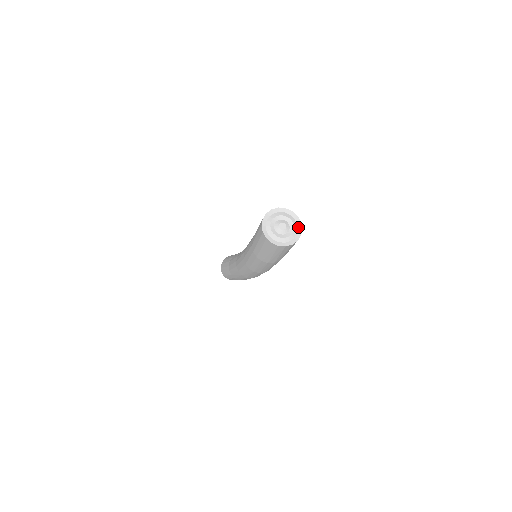
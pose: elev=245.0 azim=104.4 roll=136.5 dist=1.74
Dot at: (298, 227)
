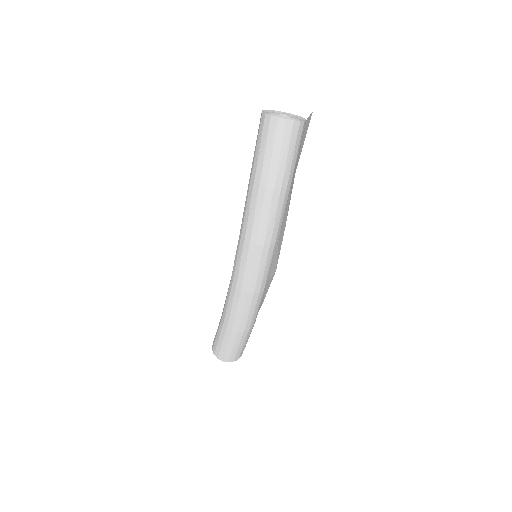
Dot at: (302, 120)
